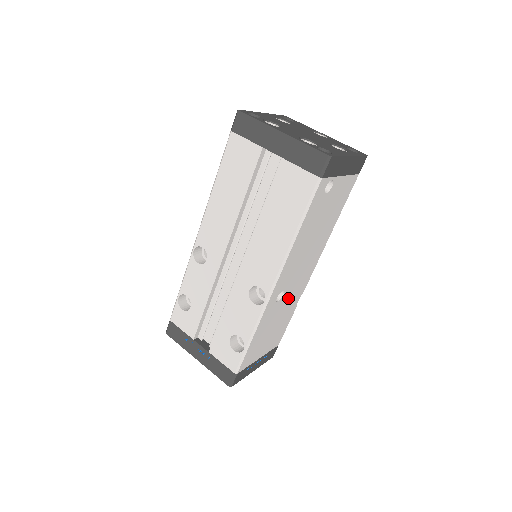
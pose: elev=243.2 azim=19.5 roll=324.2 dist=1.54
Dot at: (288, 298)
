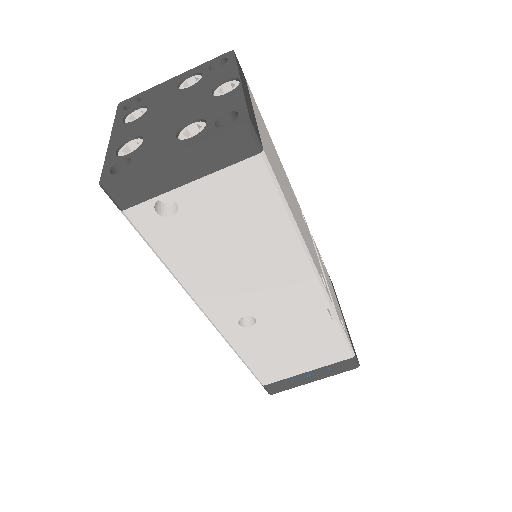
Dot at: (282, 319)
